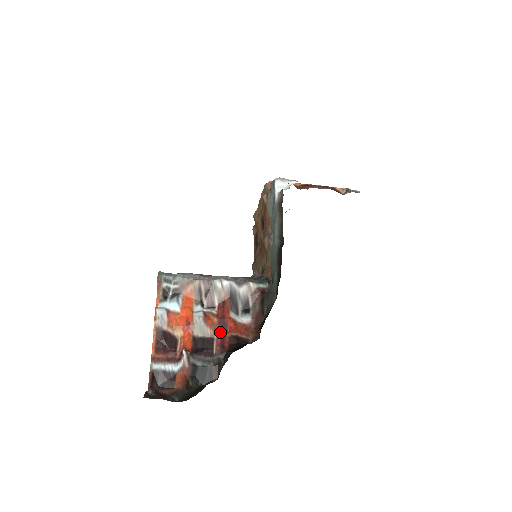
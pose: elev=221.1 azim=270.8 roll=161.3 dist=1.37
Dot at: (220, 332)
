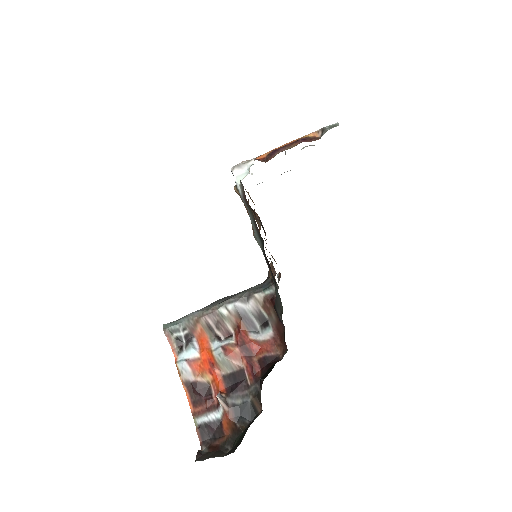
Dot at: (246, 360)
